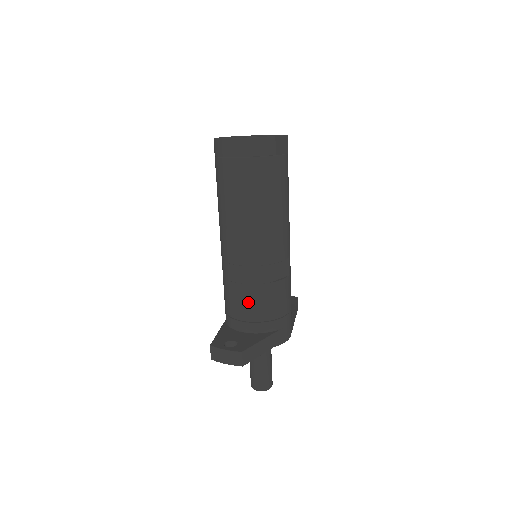
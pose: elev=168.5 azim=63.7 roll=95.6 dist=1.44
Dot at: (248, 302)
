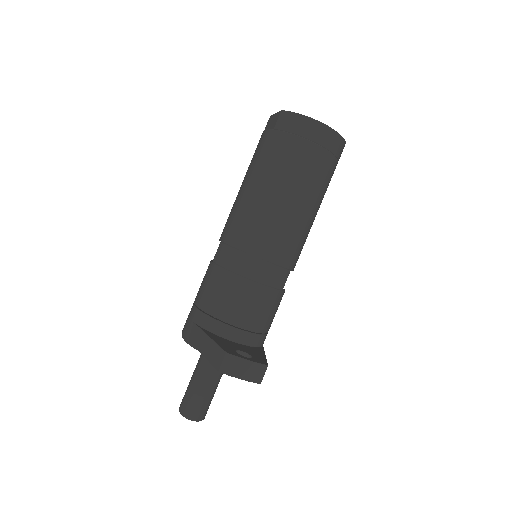
Dot at: (258, 307)
